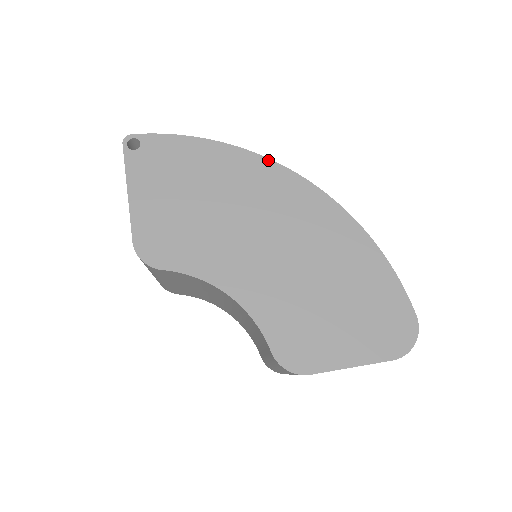
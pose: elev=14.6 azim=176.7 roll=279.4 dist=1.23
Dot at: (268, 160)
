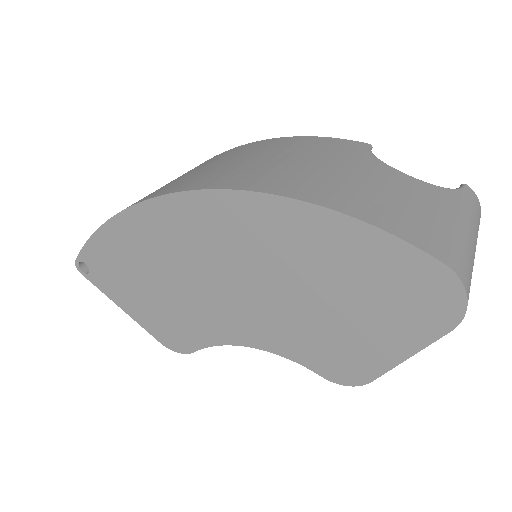
Dot at: (156, 199)
